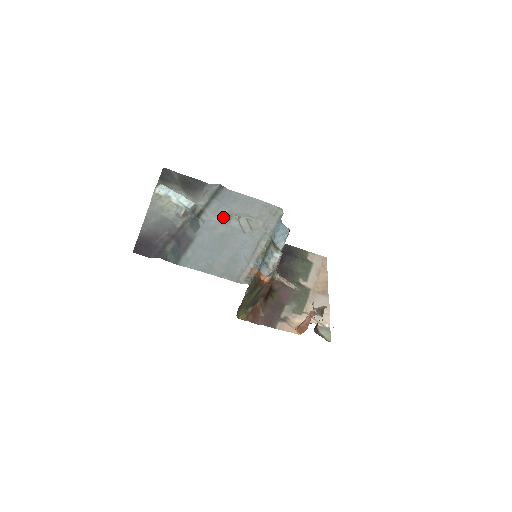
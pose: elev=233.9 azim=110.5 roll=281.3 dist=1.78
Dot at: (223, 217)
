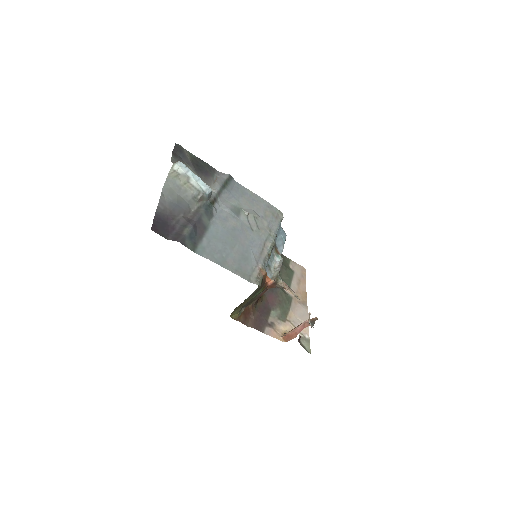
Dot at: (233, 210)
